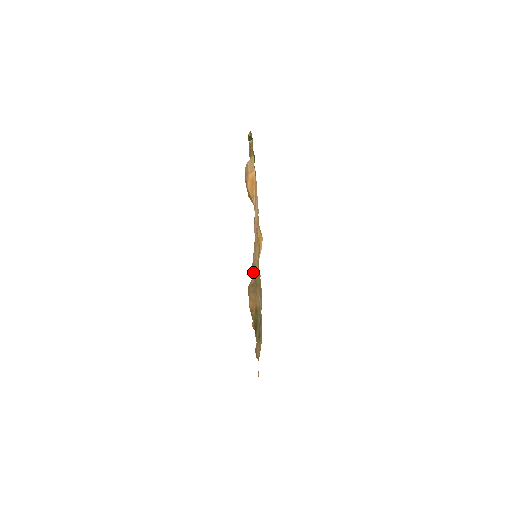
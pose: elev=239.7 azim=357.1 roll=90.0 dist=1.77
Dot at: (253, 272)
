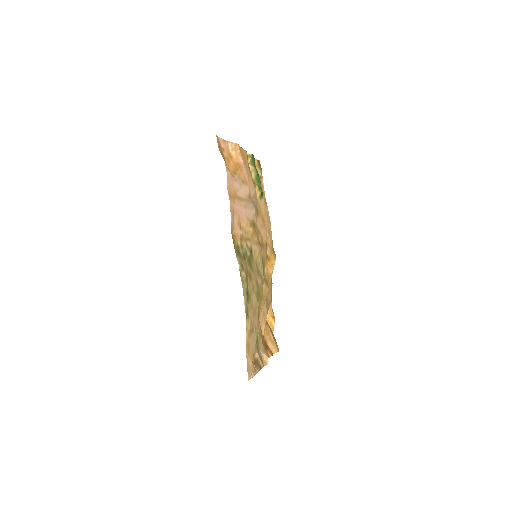
Dot at: (233, 238)
